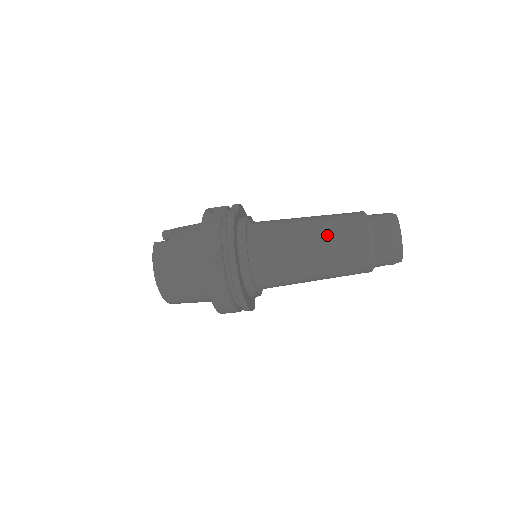
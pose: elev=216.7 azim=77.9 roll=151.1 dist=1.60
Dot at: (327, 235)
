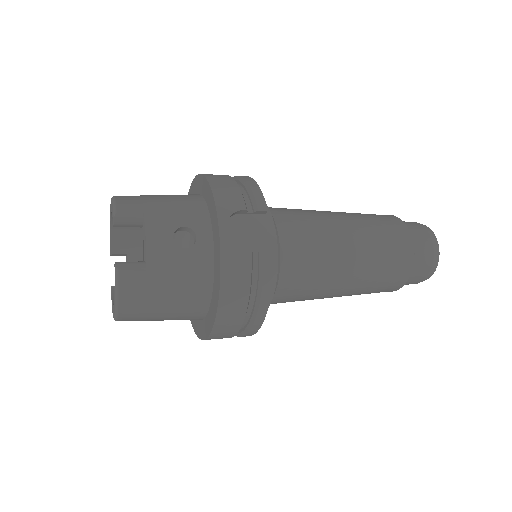
Dot at: (369, 276)
